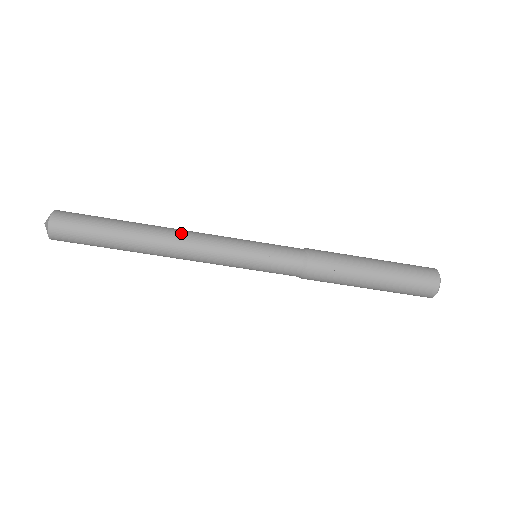
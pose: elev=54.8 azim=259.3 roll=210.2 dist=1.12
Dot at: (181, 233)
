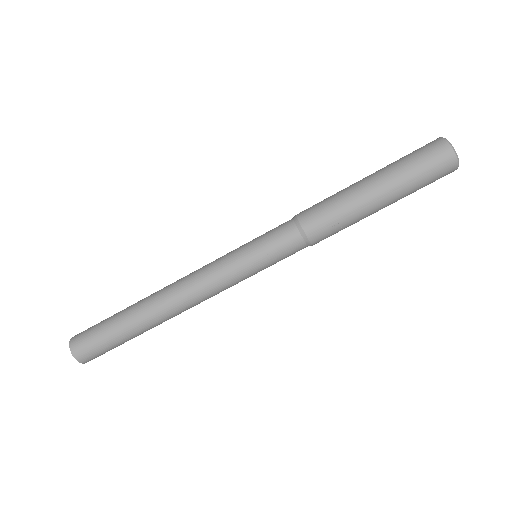
Dot at: (179, 294)
